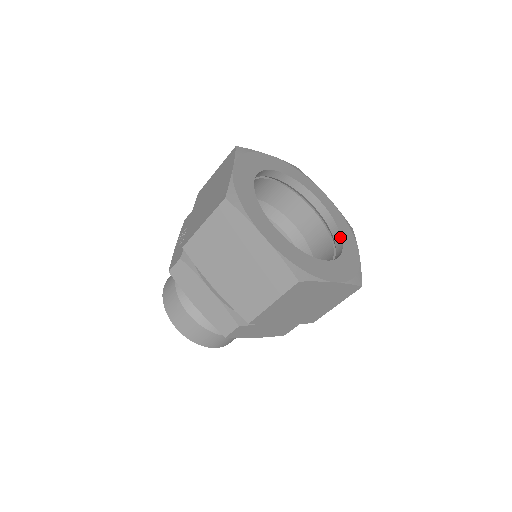
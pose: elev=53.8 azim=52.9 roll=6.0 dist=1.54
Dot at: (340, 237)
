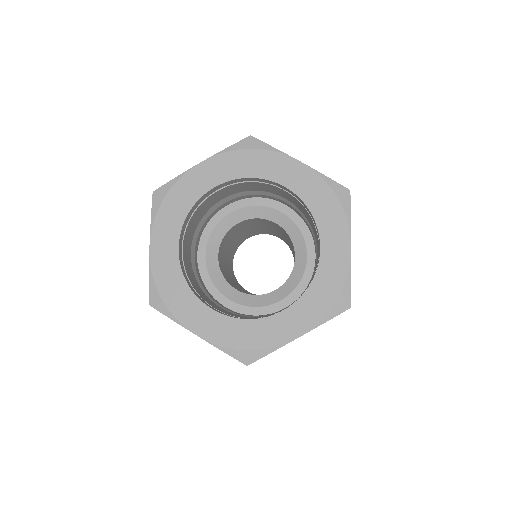
Dot at: occluded
